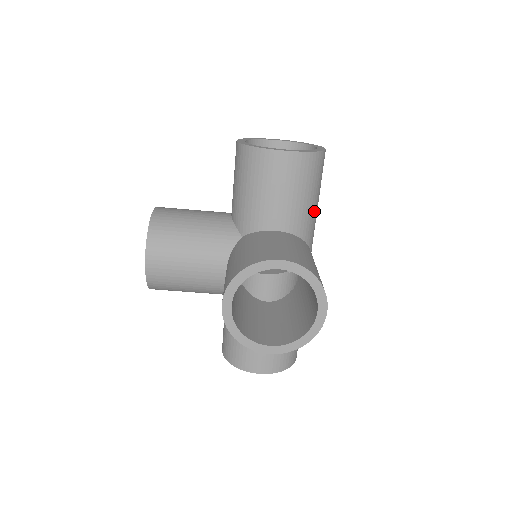
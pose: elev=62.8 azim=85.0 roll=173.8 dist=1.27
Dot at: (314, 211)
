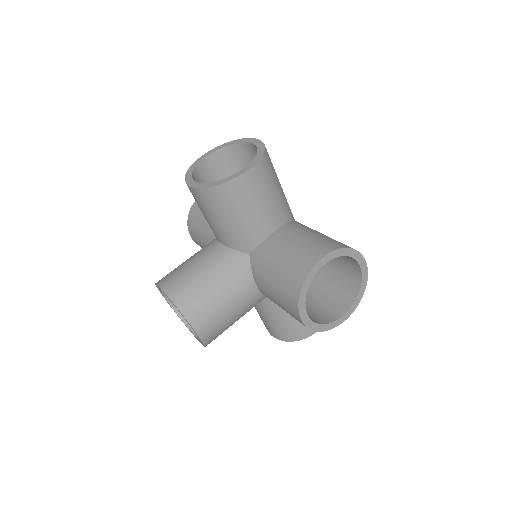
Dot at: occluded
